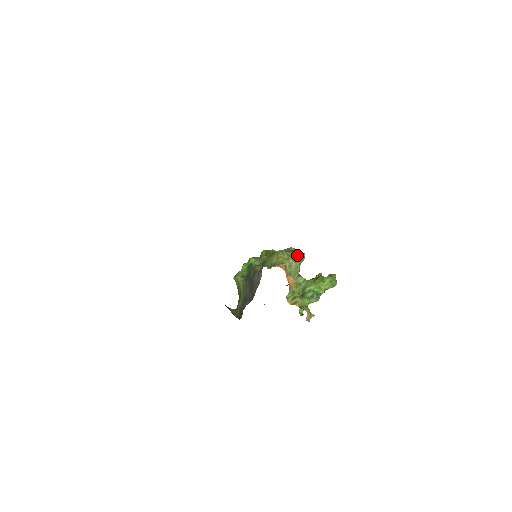
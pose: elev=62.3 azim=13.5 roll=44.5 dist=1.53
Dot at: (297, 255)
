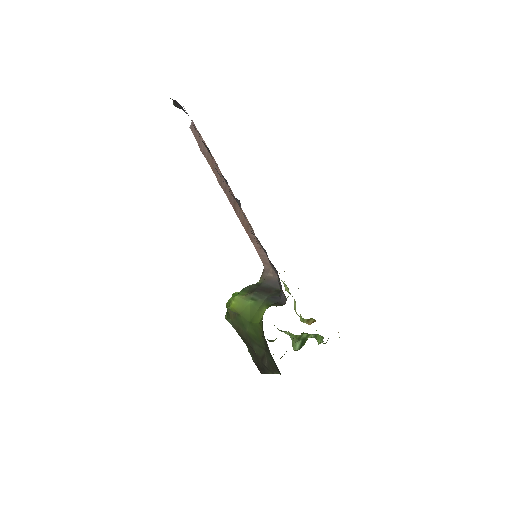
Dot at: occluded
